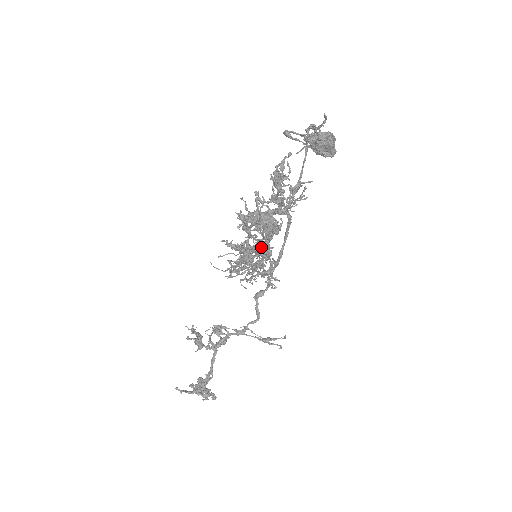
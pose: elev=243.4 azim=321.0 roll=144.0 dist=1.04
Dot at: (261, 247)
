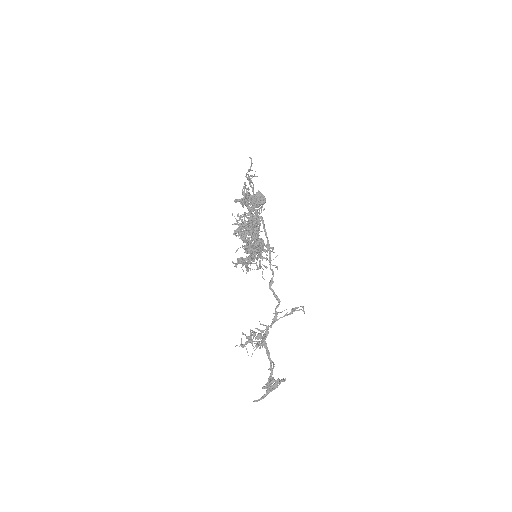
Dot at: (256, 237)
